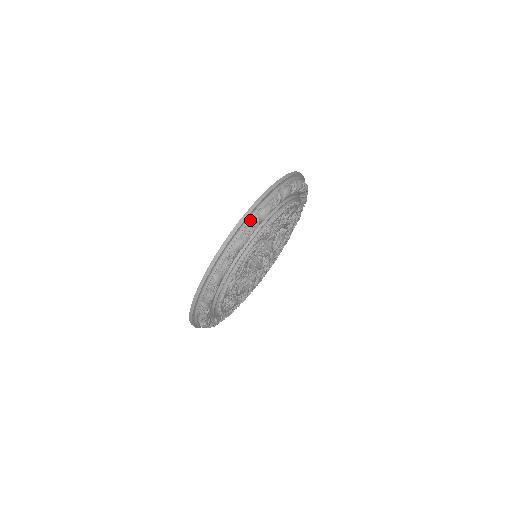
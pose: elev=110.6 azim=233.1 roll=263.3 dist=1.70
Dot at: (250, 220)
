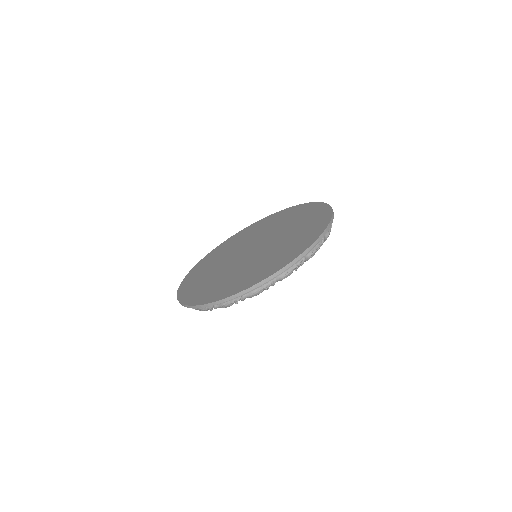
Dot at: (268, 282)
